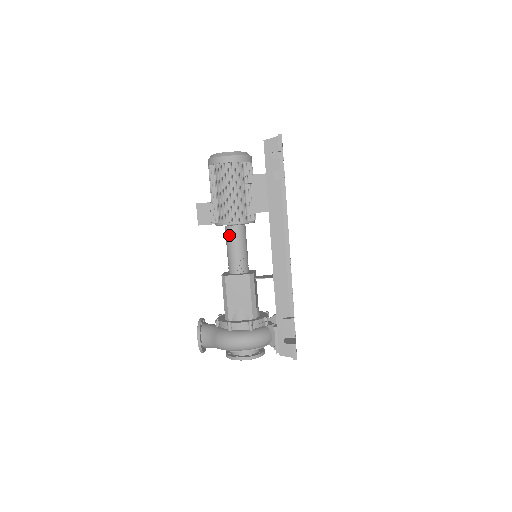
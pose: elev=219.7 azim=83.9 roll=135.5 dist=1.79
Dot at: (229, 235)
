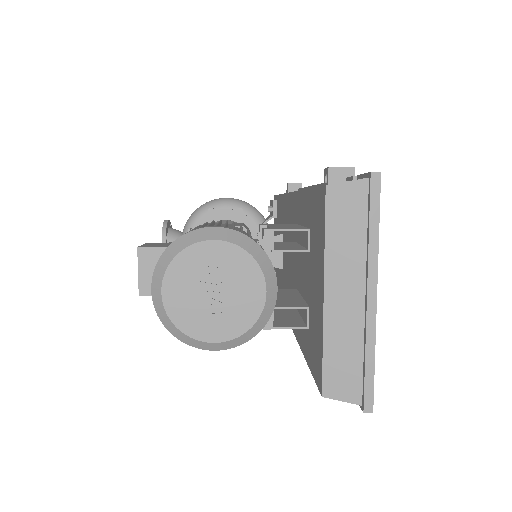
Dot at: occluded
